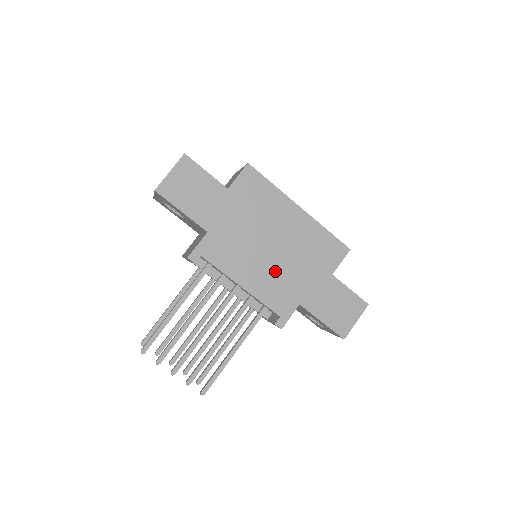
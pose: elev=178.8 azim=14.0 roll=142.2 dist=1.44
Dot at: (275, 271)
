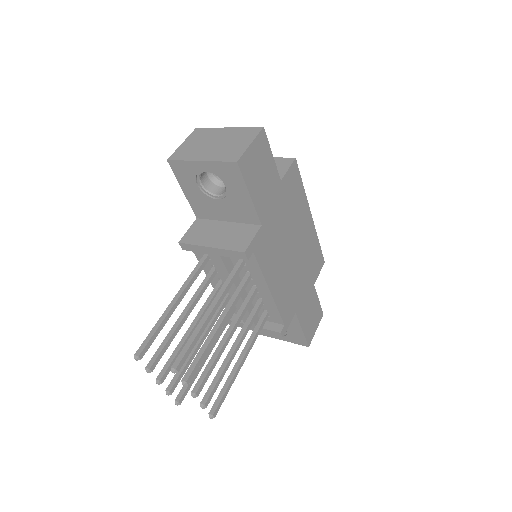
Dot at: (290, 277)
